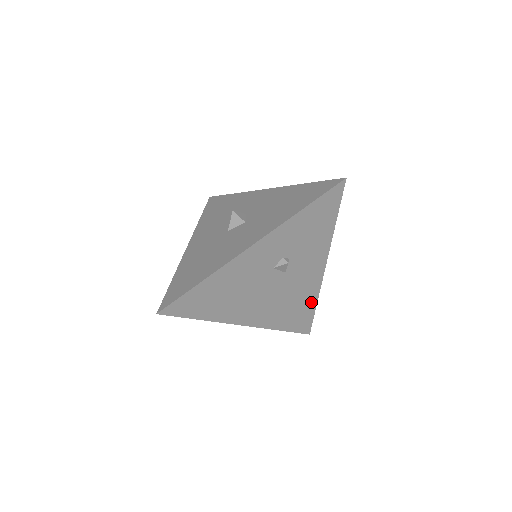
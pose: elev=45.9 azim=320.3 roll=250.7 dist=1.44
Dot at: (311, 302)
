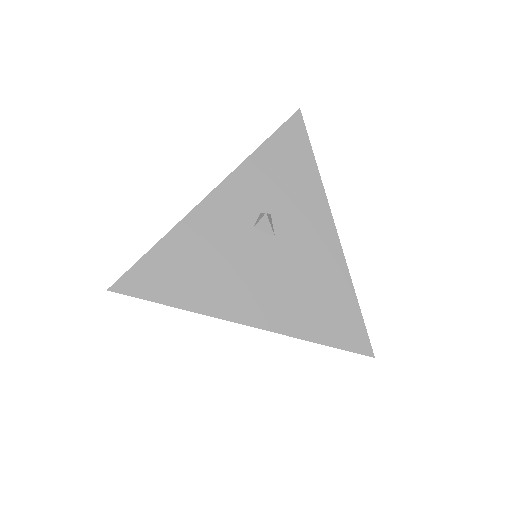
Dot at: (344, 291)
